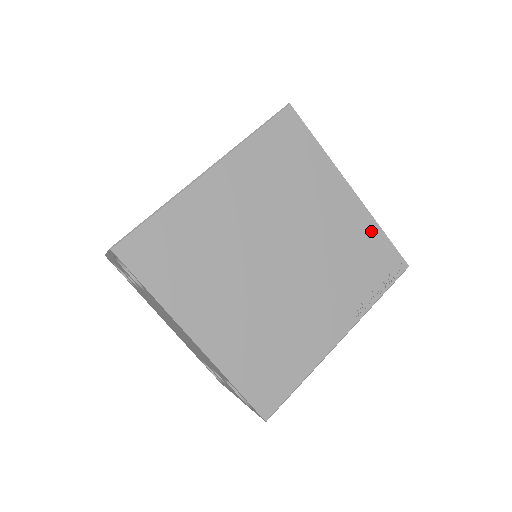
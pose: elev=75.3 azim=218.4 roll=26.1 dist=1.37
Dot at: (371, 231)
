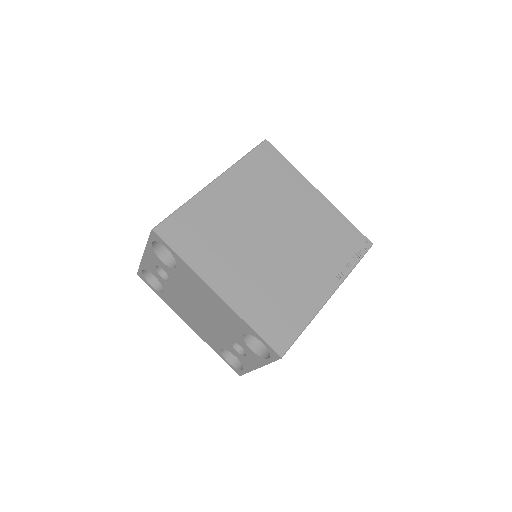
Dot at: (339, 219)
